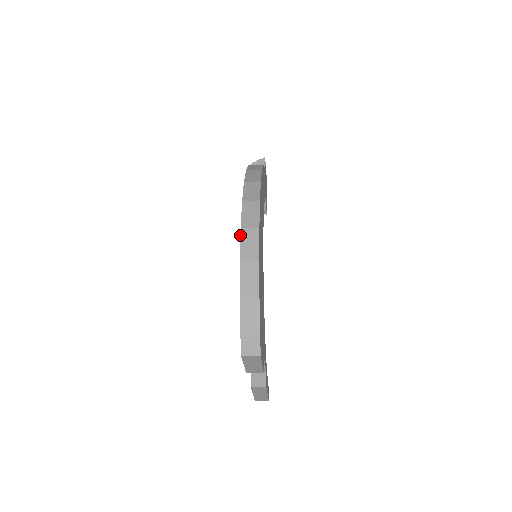
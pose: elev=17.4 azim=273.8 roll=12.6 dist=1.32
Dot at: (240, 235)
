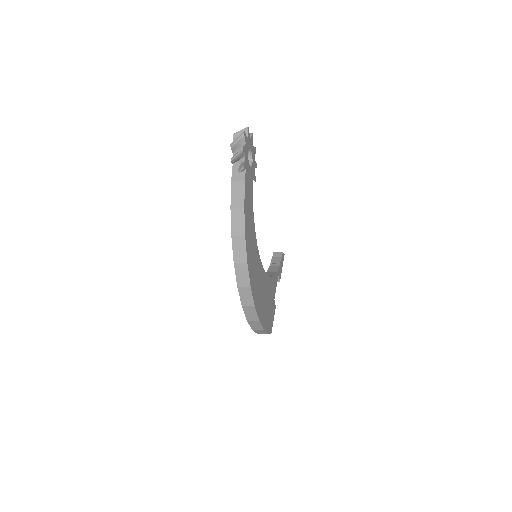
Dot at: (243, 310)
